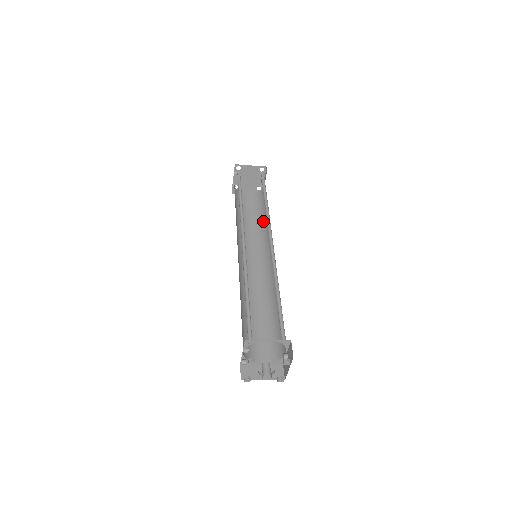
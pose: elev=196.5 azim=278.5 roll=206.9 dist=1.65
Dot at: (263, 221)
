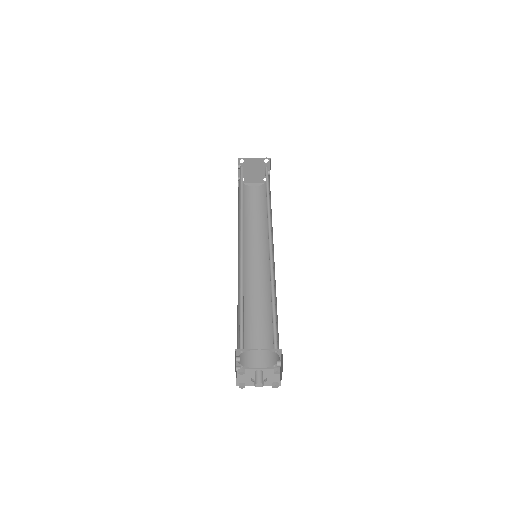
Dot at: occluded
